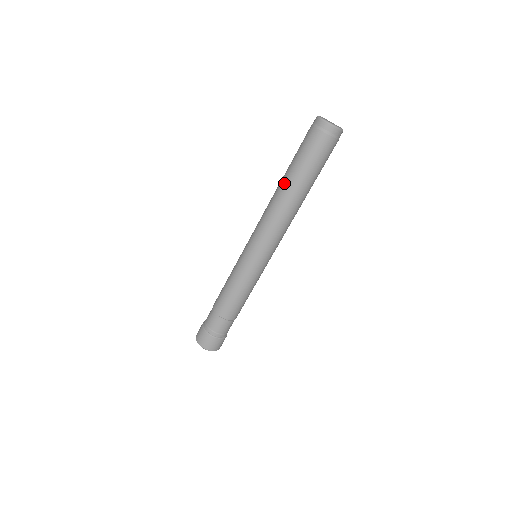
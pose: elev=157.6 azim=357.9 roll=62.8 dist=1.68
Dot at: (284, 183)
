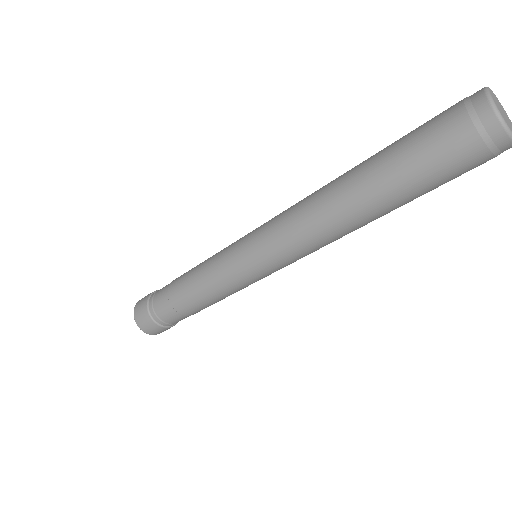
Dot at: (351, 169)
